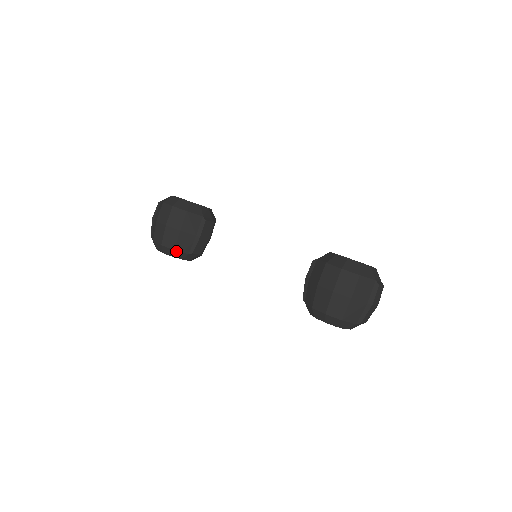
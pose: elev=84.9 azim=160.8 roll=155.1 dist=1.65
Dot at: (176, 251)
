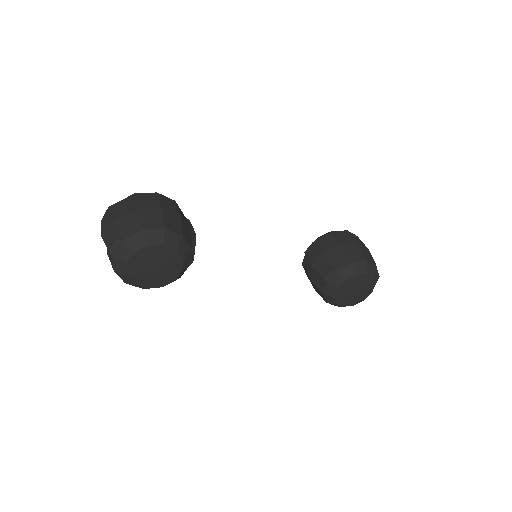
Dot at: (183, 239)
